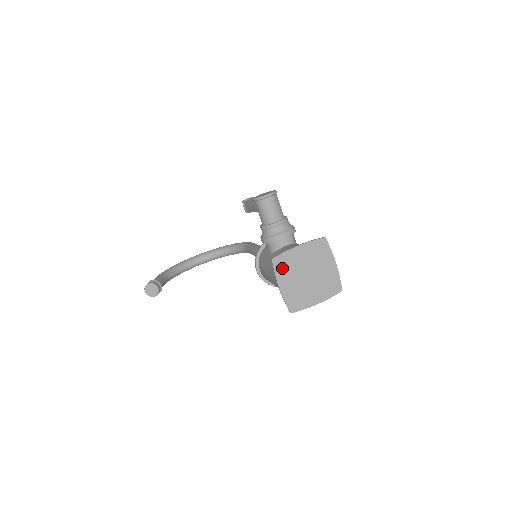
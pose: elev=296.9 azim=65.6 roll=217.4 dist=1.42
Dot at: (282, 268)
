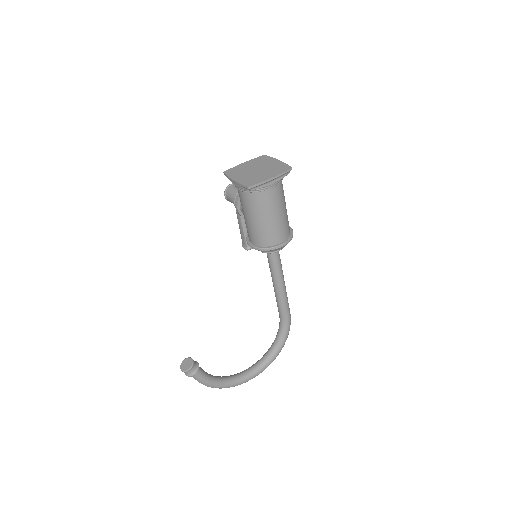
Dot at: (233, 173)
